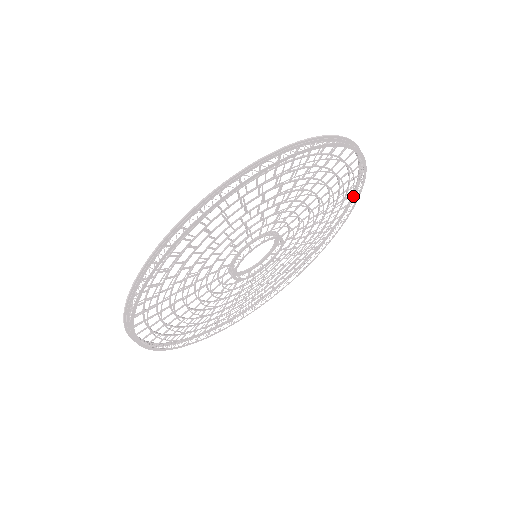
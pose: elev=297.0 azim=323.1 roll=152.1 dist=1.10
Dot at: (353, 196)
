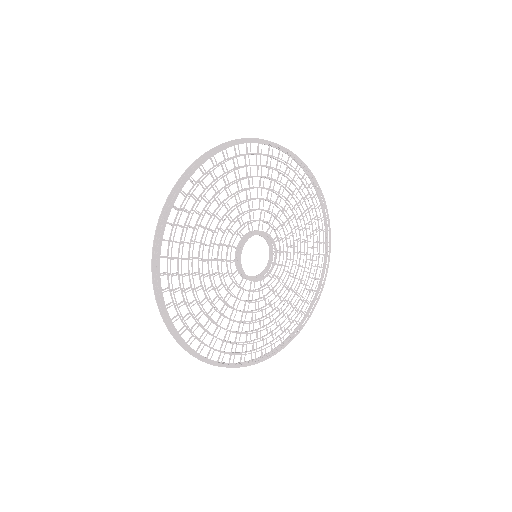
Dot at: (326, 257)
